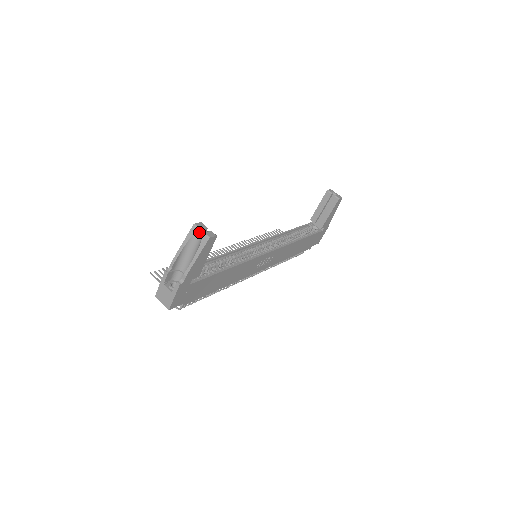
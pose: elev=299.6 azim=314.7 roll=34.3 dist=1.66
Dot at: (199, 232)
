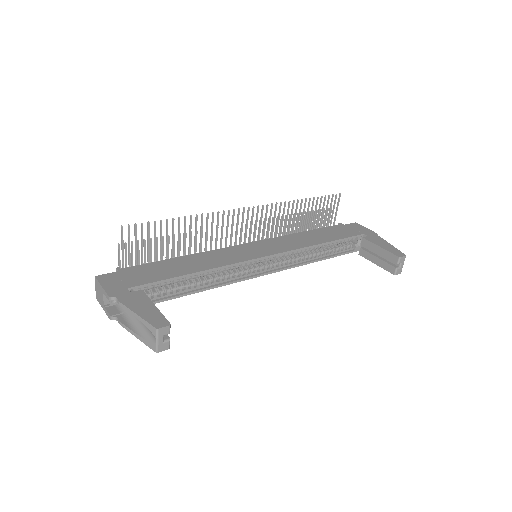
Dot at: (155, 337)
